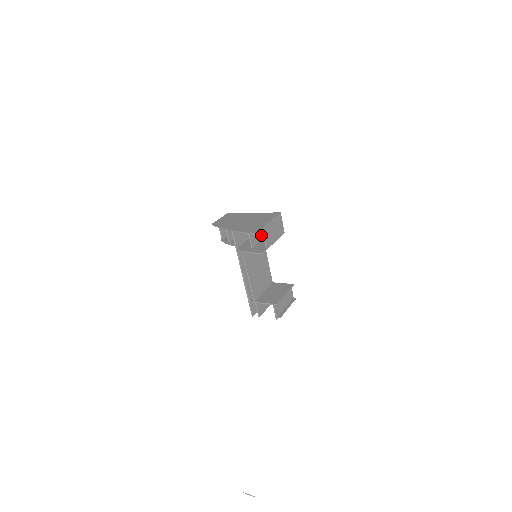
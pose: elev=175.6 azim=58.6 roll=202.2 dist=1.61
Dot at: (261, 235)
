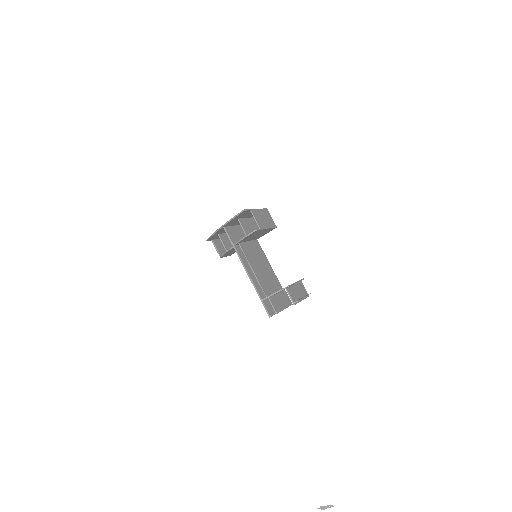
Dot at: occluded
